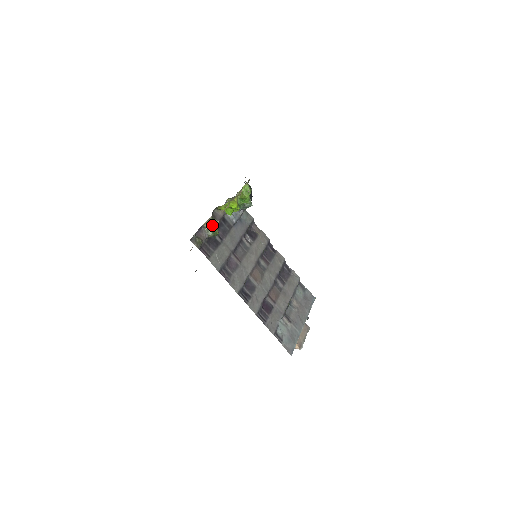
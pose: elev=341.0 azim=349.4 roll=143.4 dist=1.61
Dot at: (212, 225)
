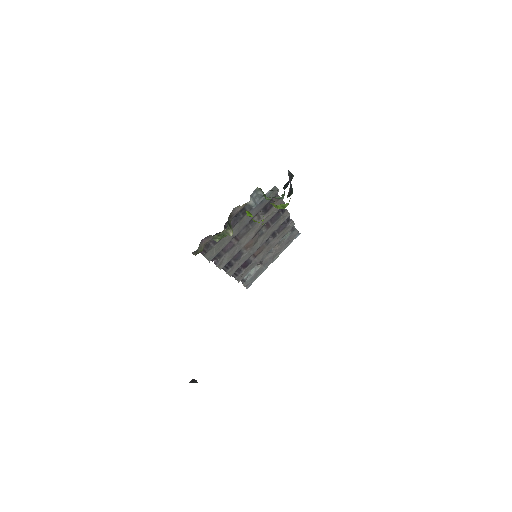
Dot at: (223, 235)
